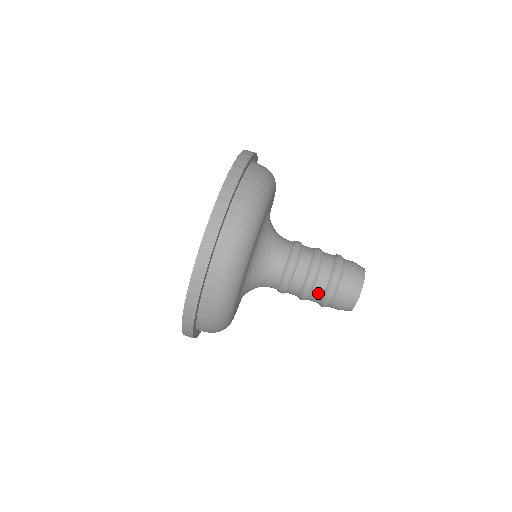
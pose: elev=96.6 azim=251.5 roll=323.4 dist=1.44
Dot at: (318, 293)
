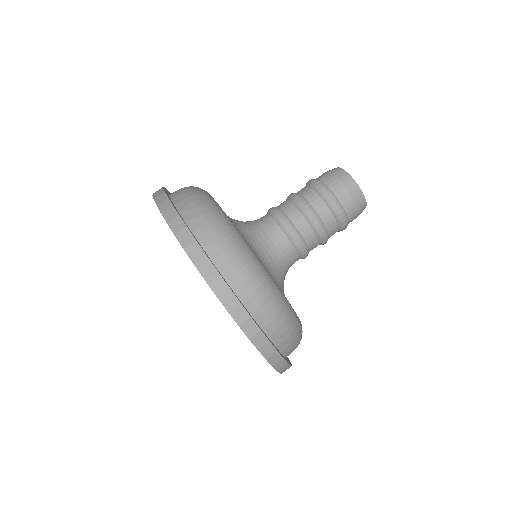
Dot at: (332, 226)
